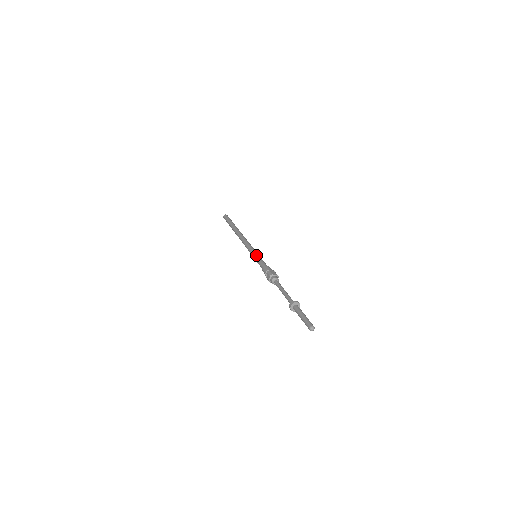
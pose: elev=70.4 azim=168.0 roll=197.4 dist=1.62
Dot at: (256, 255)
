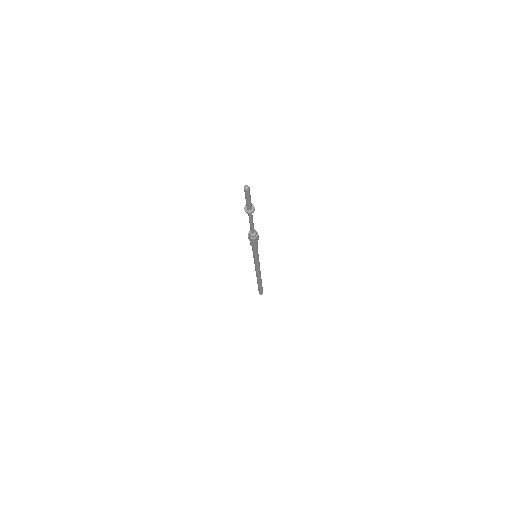
Dot at: occluded
